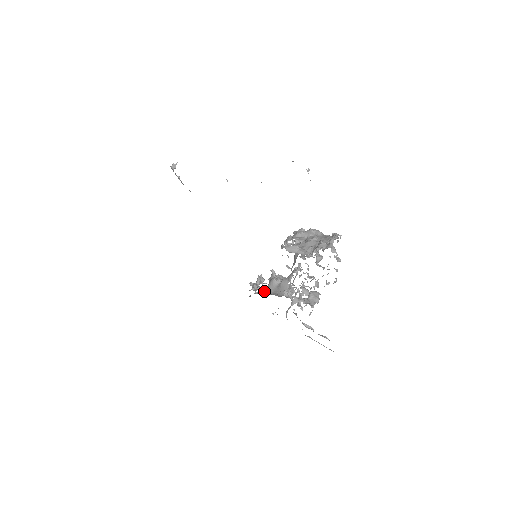
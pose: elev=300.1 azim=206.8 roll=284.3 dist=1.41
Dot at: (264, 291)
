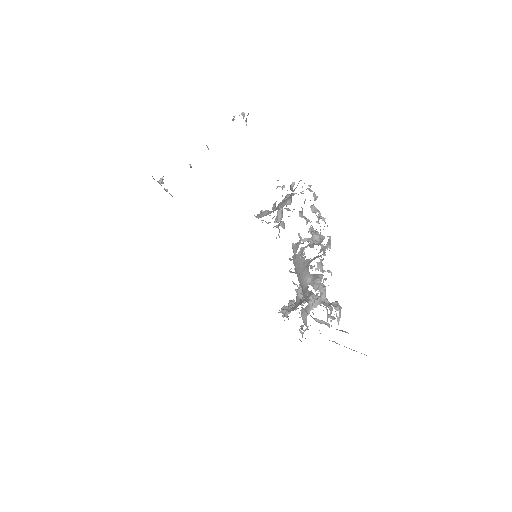
Dot at: (289, 309)
